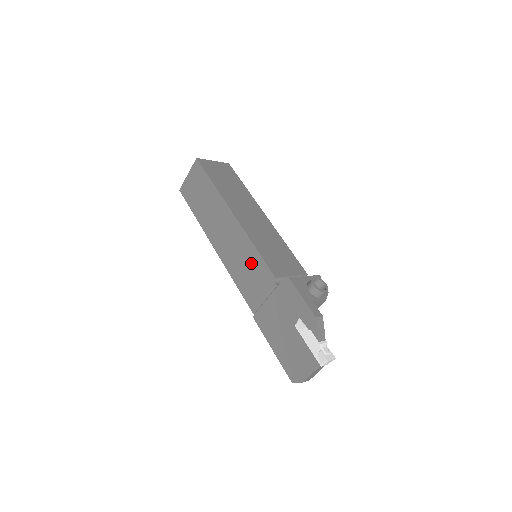
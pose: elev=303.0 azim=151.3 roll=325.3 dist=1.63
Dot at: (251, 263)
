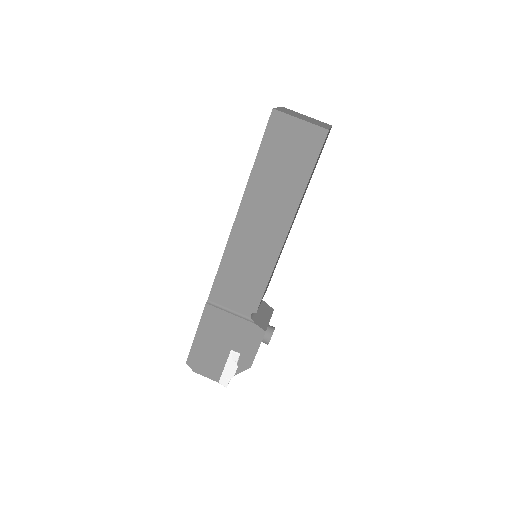
Dot at: (252, 279)
